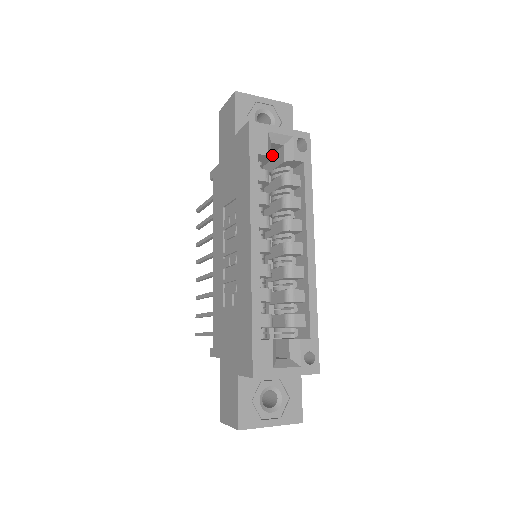
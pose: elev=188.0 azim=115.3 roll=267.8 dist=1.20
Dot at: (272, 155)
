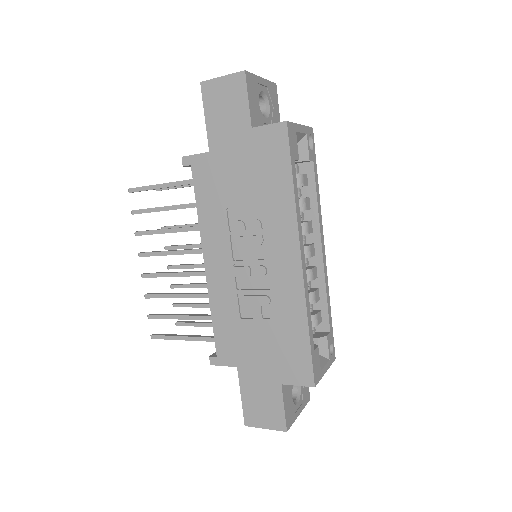
Dot at: occluded
